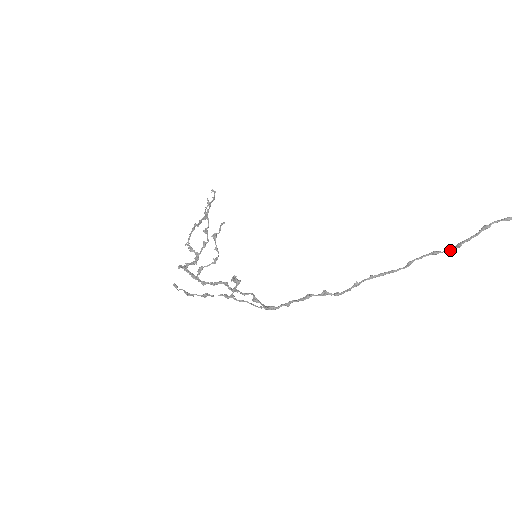
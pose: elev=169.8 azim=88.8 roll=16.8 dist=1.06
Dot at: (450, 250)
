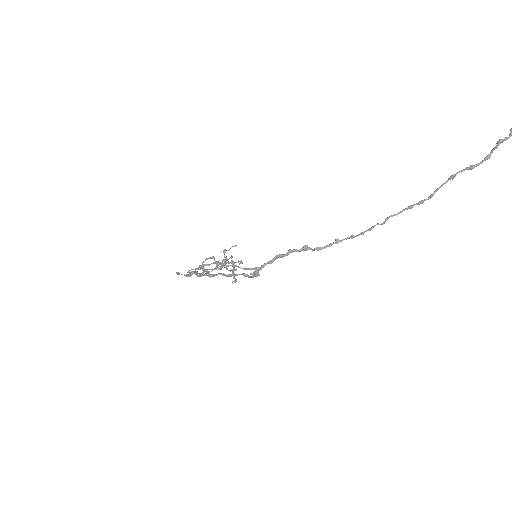
Dot at: (423, 200)
